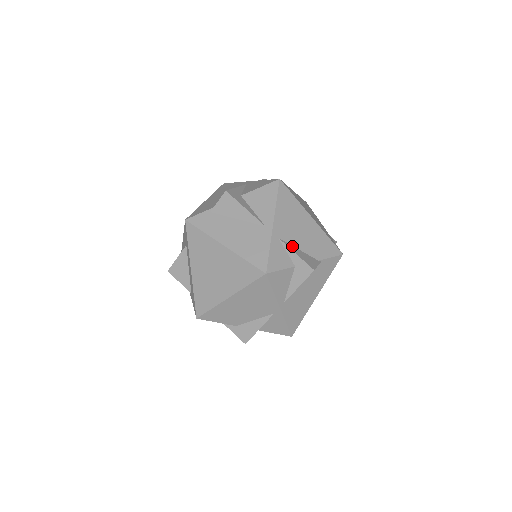
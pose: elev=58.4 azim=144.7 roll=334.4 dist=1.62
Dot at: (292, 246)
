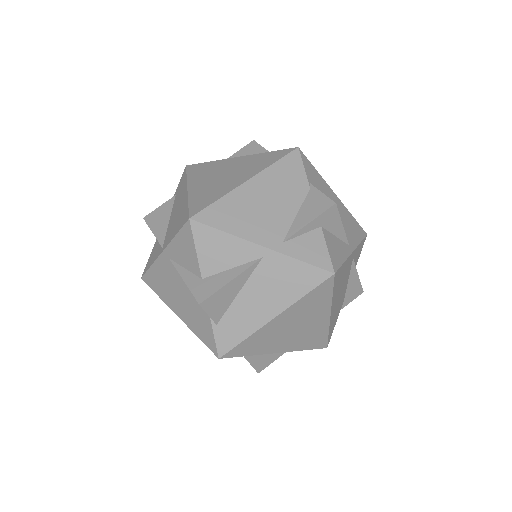
Dot at: (293, 224)
